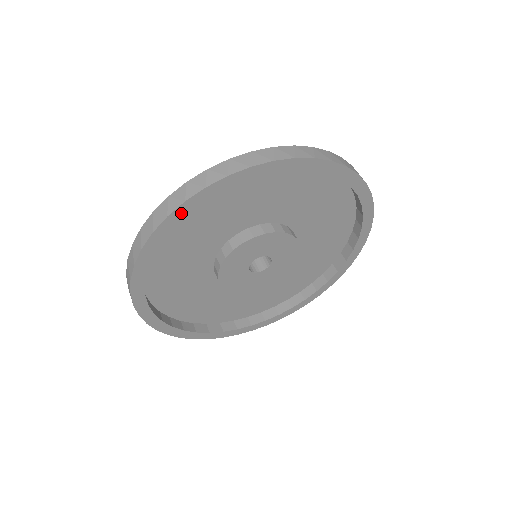
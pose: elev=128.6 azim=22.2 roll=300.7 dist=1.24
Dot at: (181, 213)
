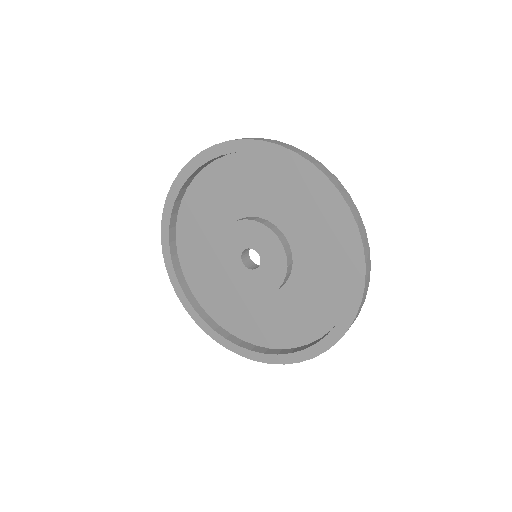
Dot at: (166, 248)
